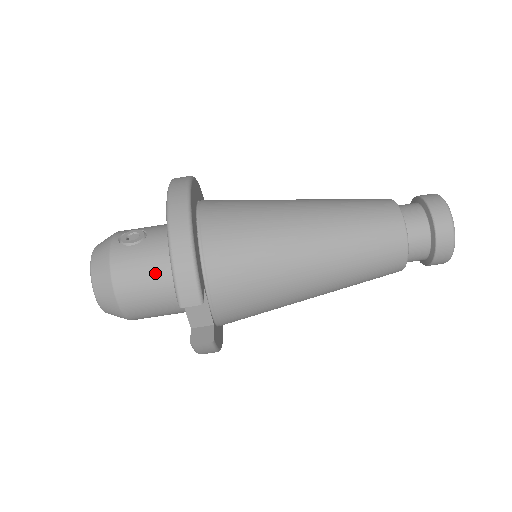
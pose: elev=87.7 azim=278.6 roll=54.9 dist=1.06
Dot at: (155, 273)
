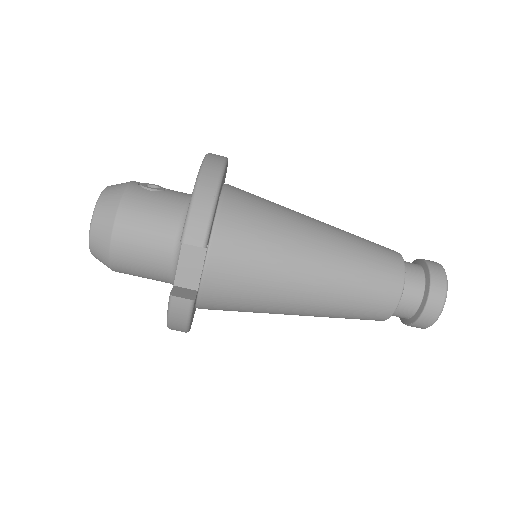
Dot at: (163, 219)
